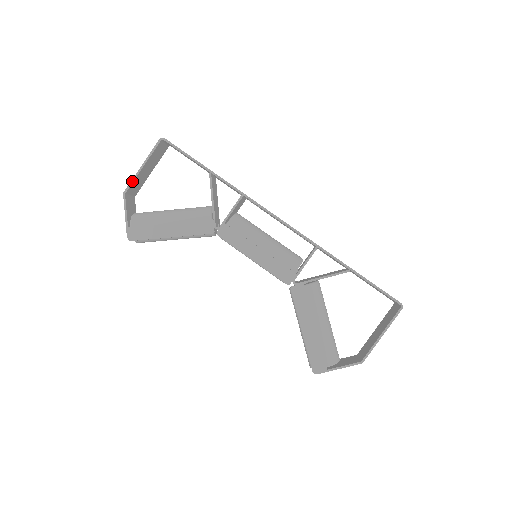
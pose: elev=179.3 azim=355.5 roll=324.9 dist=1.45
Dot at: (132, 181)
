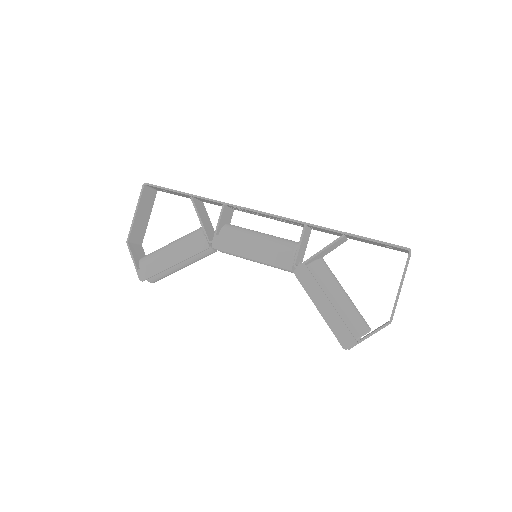
Dot at: (130, 229)
